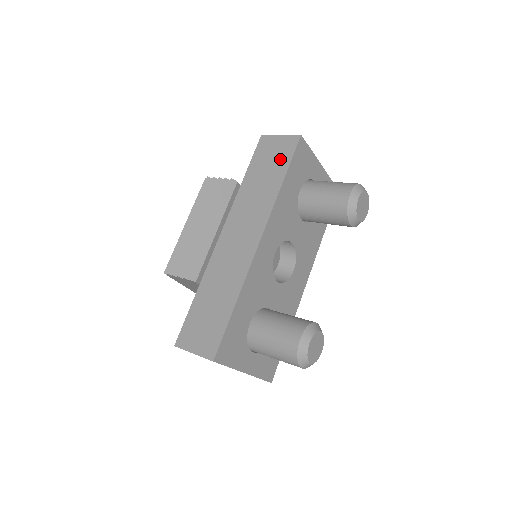
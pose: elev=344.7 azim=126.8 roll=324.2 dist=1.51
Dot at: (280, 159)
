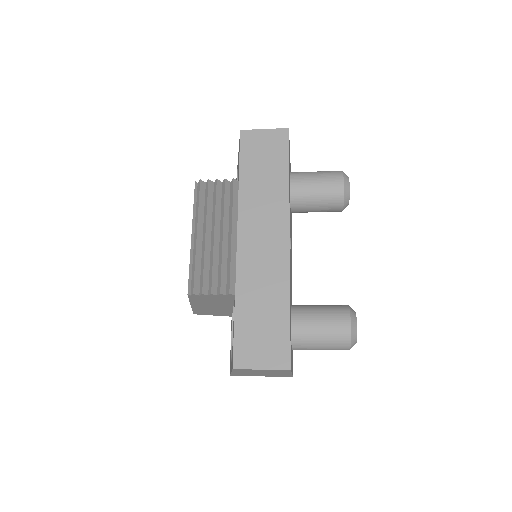
Dot at: (275, 154)
